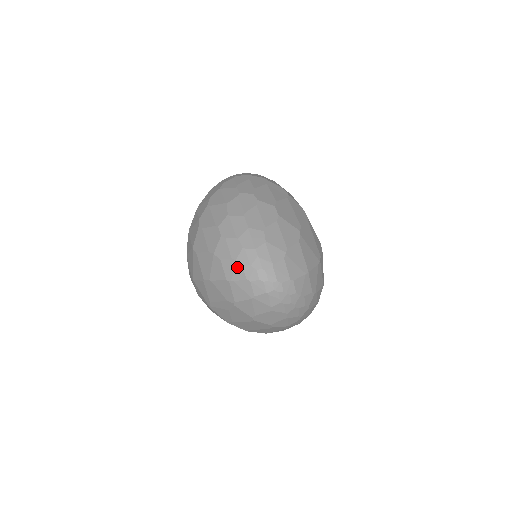
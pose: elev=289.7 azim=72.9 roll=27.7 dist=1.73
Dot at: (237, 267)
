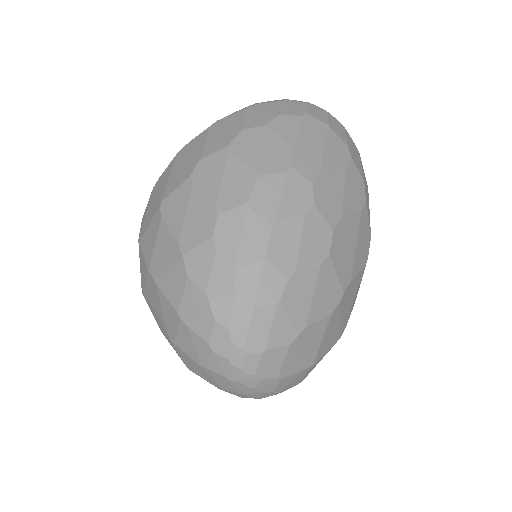
Dot at: (205, 314)
